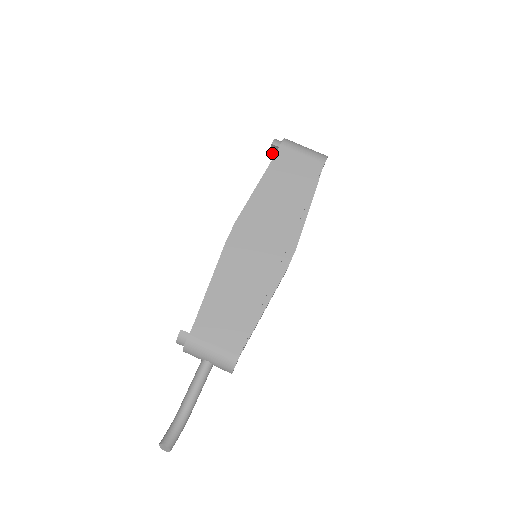
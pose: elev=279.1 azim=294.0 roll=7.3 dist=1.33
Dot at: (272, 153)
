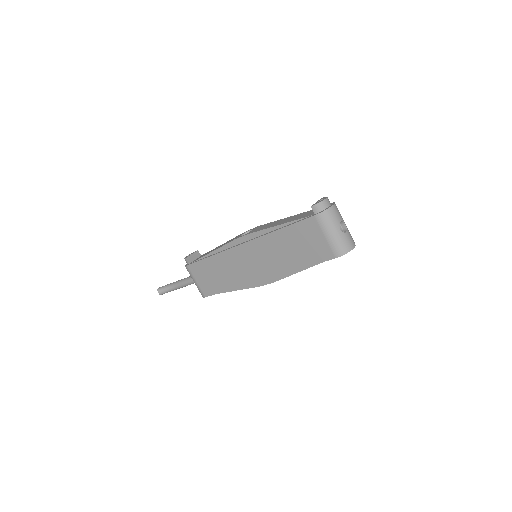
Dot at: occluded
